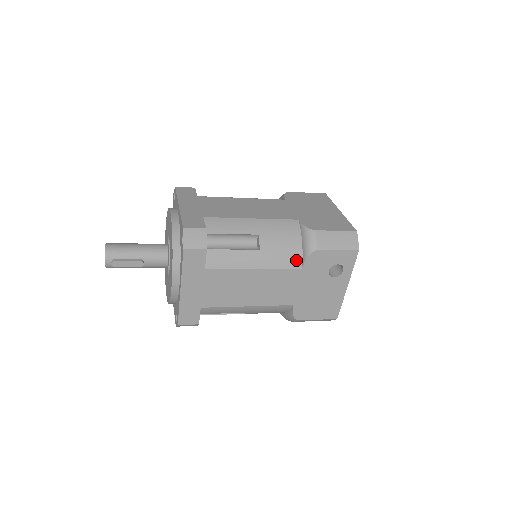
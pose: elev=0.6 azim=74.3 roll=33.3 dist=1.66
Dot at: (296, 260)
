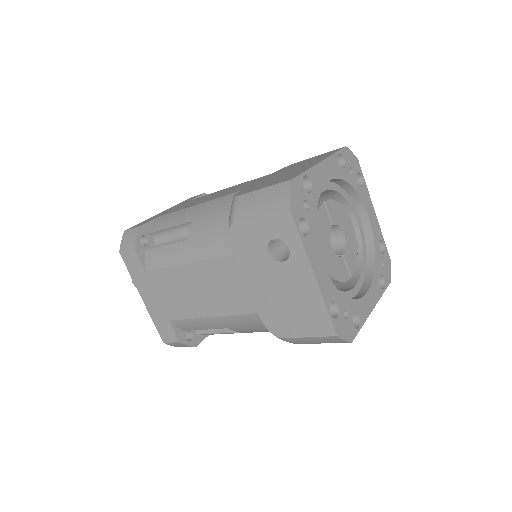
Dot at: (225, 244)
